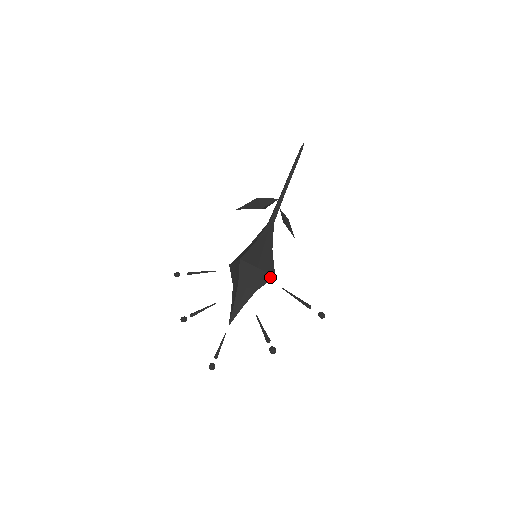
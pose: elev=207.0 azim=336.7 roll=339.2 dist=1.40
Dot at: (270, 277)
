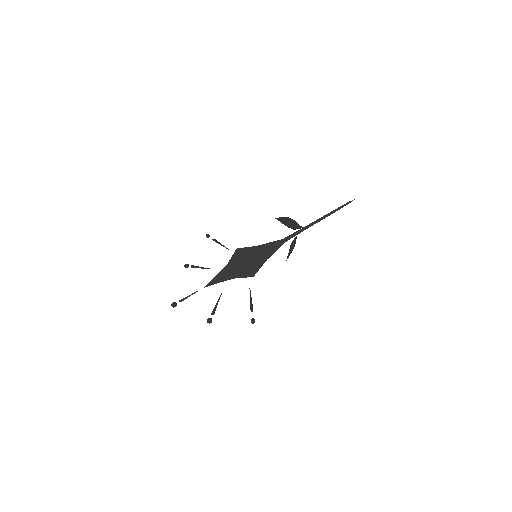
Dot at: (250, 275)
